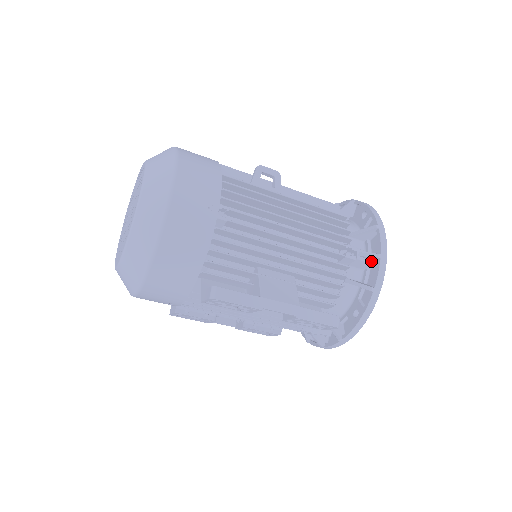
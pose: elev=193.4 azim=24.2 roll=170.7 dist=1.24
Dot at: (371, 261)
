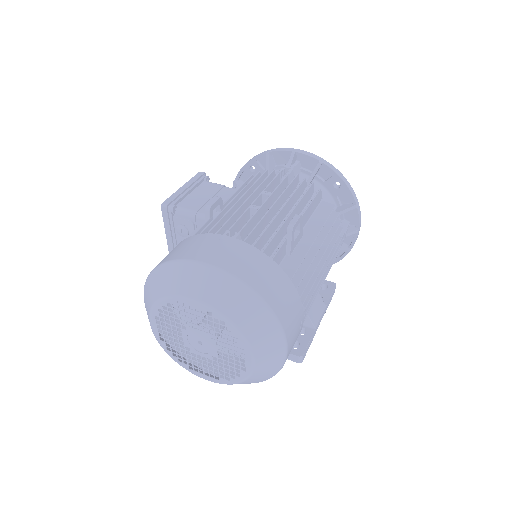
Dot at: occluded
